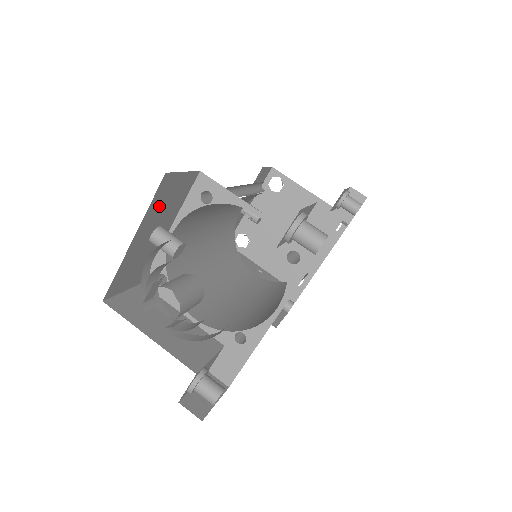
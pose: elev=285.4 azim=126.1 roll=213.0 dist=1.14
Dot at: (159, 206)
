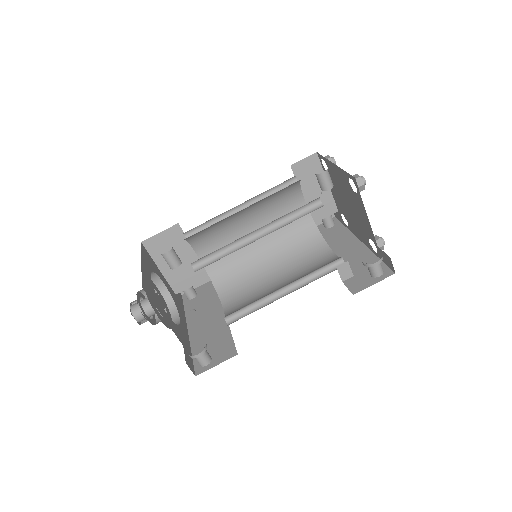
Dot at: occluded
